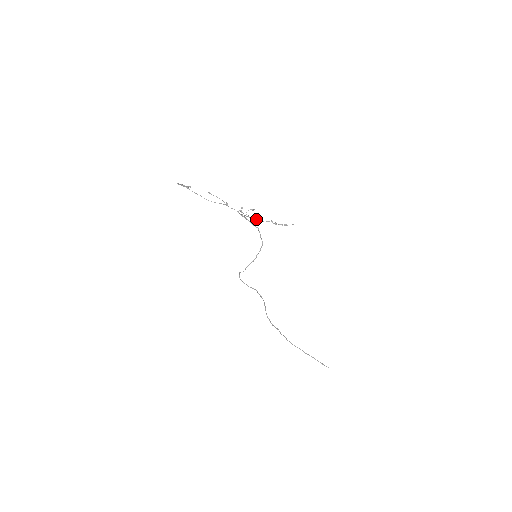
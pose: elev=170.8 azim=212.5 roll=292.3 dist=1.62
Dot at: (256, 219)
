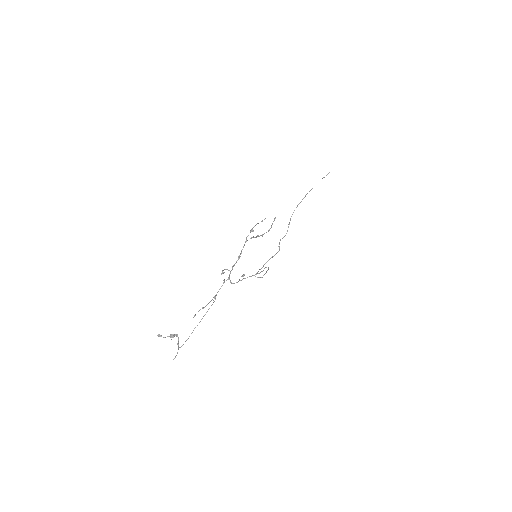
Dot at: (239, 257)
